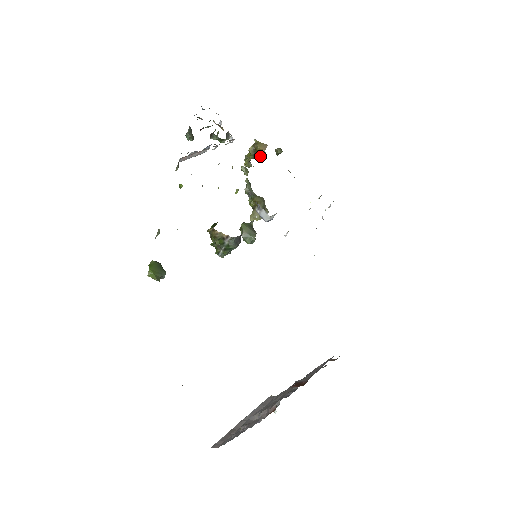
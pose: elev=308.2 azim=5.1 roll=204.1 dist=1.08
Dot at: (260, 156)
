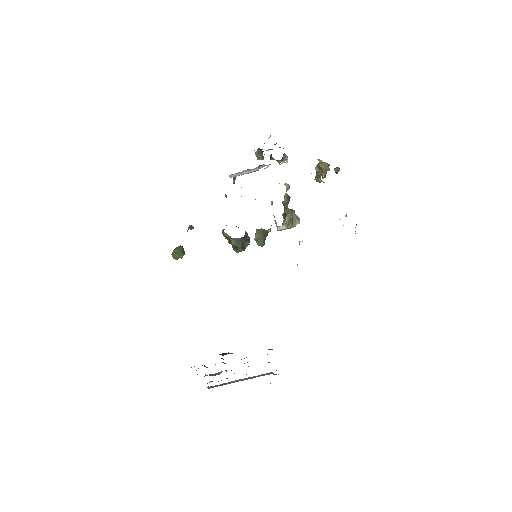
Dot at: (322, 174)
